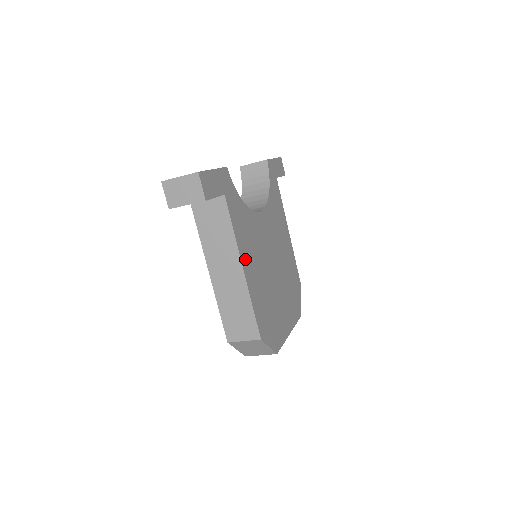
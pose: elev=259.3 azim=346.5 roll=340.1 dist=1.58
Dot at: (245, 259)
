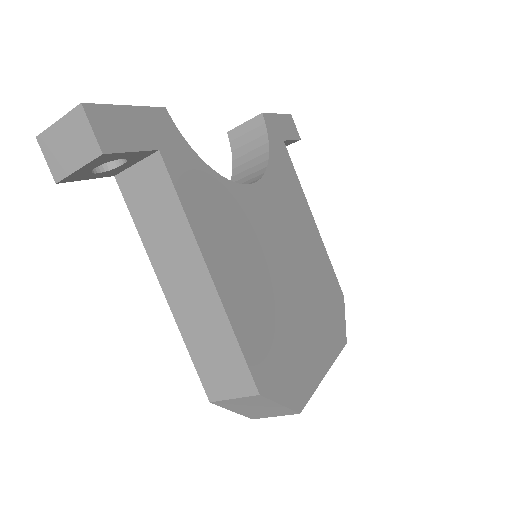
Dot at: (215, 258)
